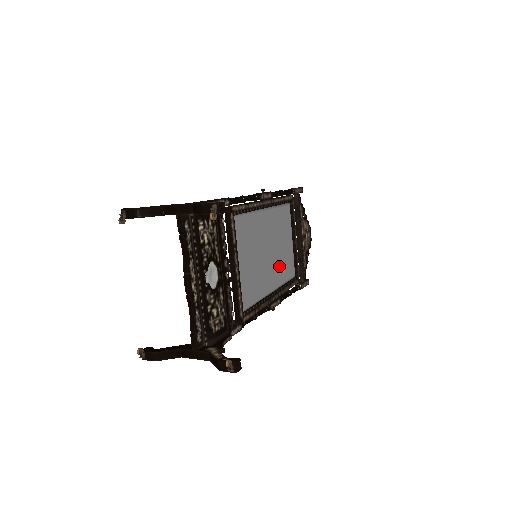
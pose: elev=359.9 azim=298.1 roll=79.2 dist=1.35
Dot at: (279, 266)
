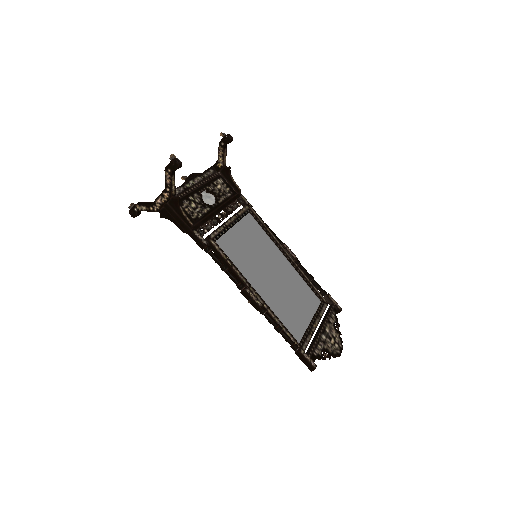
Dot at: (279, 300)
